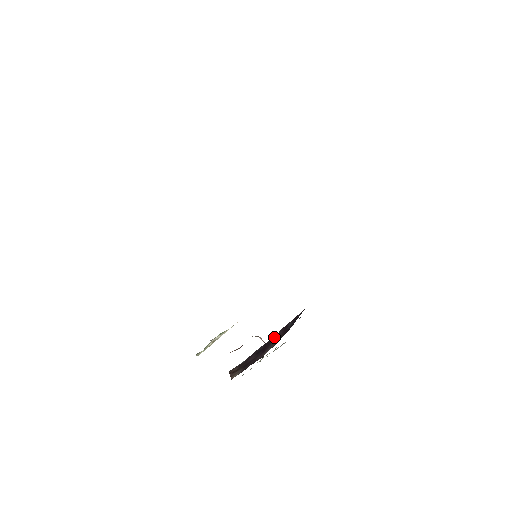
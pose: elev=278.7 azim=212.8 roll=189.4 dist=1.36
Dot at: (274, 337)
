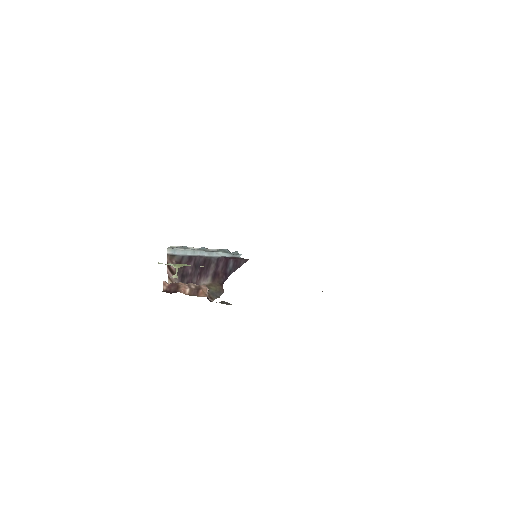
Dot at: (214, 261)
